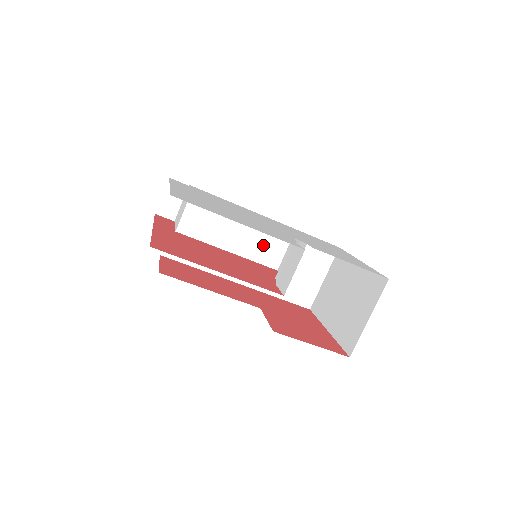
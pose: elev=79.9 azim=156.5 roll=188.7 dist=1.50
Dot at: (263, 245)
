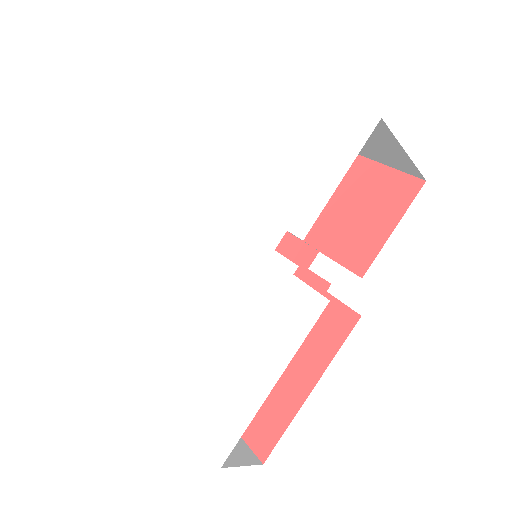
Dot at: occluded
